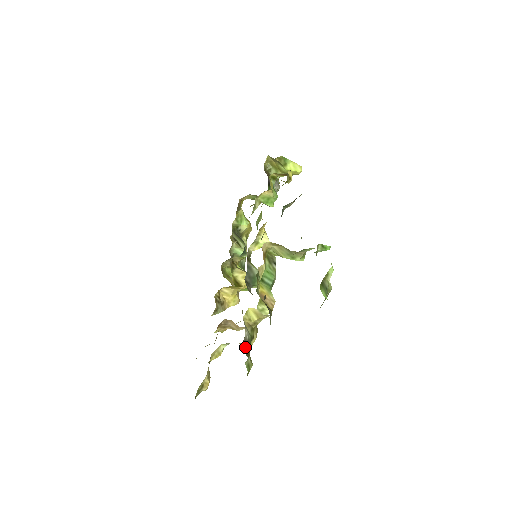
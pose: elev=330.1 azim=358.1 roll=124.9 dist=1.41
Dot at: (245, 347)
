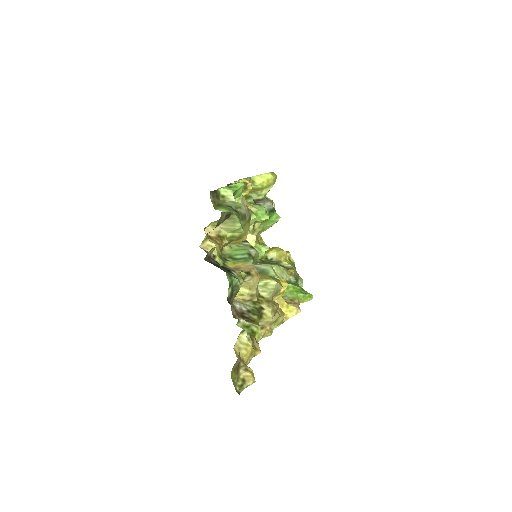
Dot at: (246, 317)
